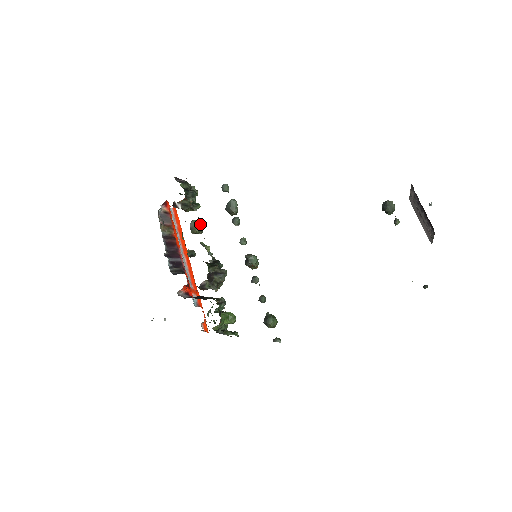
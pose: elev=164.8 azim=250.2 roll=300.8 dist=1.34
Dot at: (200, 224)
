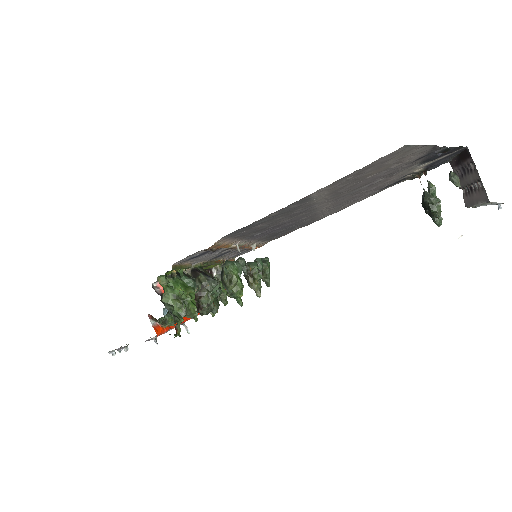
Dot at: occluded
